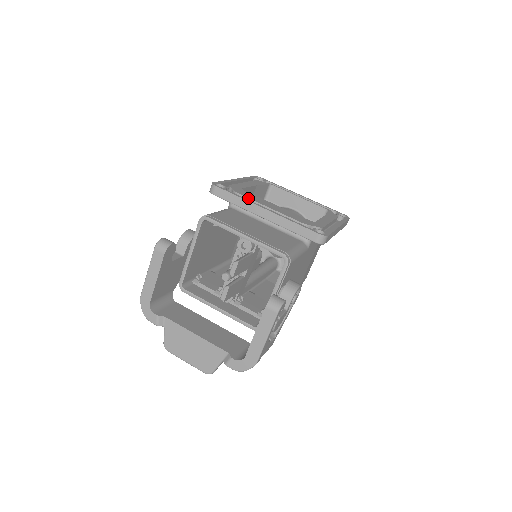
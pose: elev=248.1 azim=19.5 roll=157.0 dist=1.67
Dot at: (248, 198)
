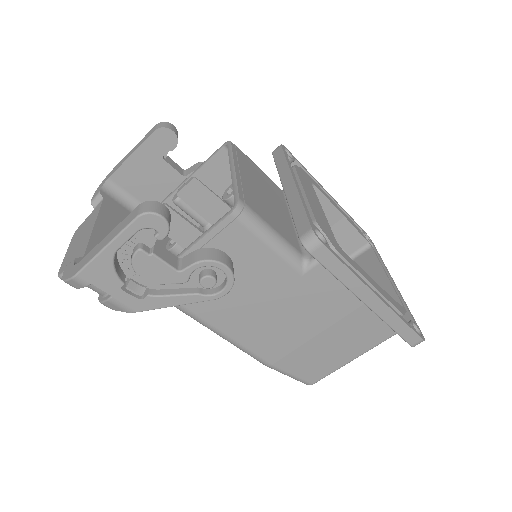
Dot at: (297, 174)
